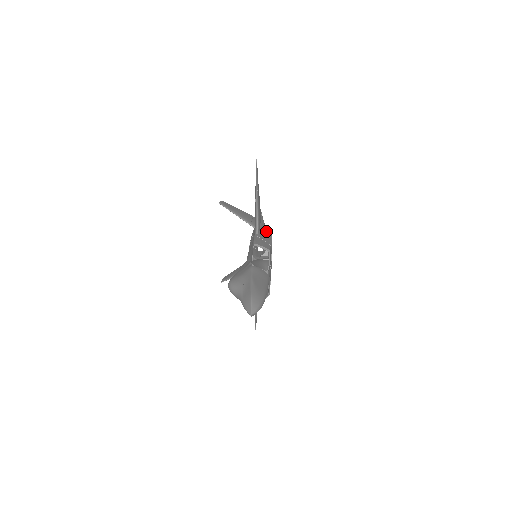
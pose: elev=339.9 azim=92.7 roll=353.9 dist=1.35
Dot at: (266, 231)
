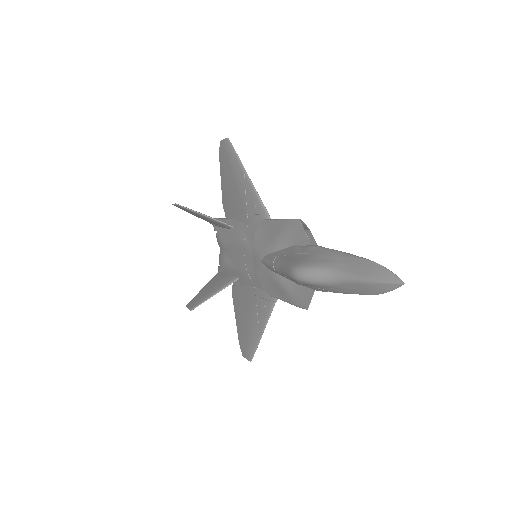
Dot at: occluded
